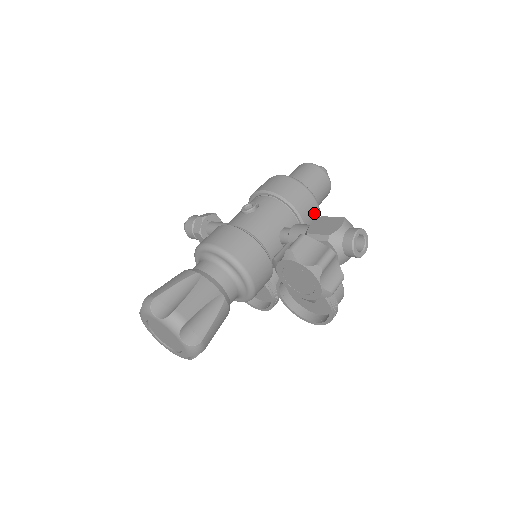
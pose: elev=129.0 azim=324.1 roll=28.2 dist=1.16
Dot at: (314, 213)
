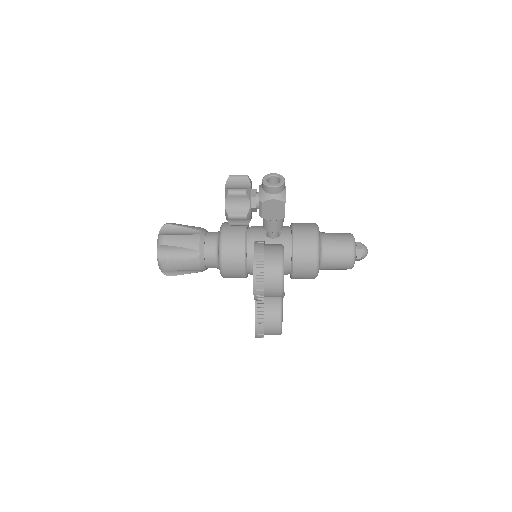
Dot at: (309, 233)
